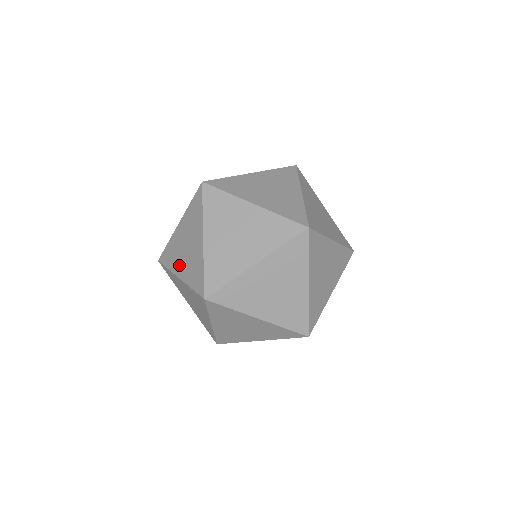
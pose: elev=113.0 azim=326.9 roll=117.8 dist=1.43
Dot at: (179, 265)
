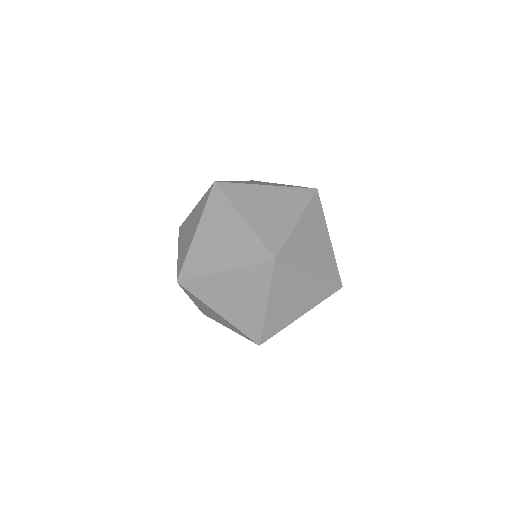
Dot at: (218, 261)
